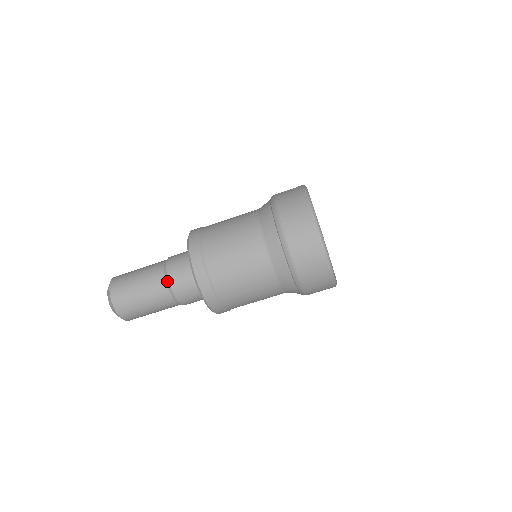
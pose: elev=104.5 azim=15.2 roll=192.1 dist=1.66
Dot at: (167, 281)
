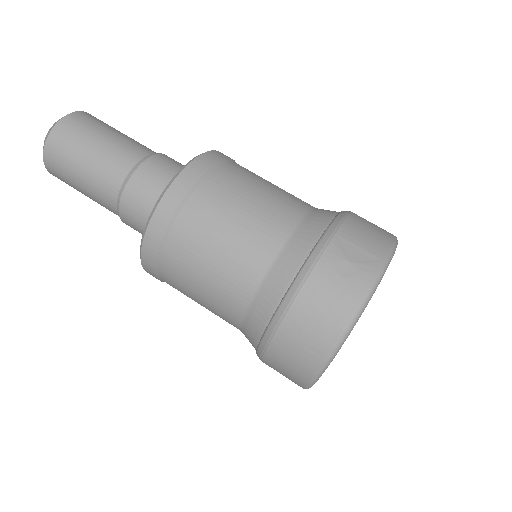
Dot at: (117, 207)
